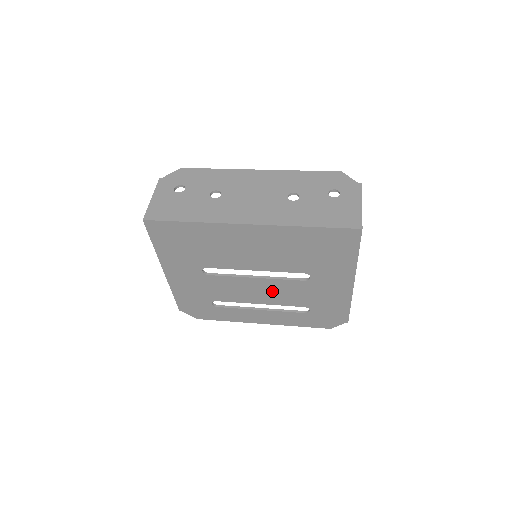
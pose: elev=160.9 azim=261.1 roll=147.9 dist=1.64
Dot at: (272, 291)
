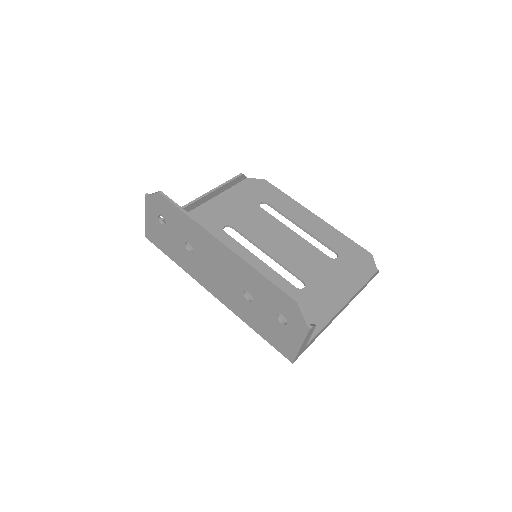
Dot at: (290, 252)
